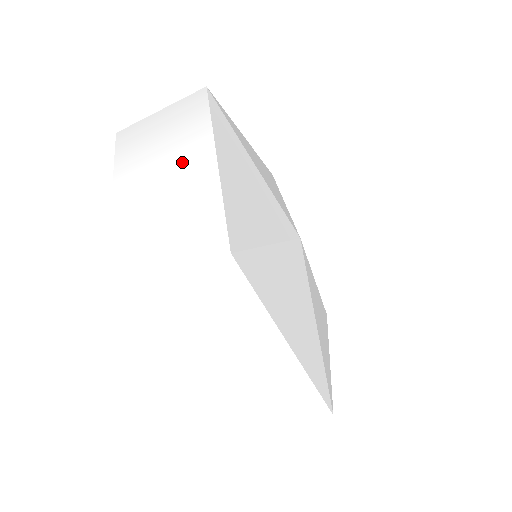
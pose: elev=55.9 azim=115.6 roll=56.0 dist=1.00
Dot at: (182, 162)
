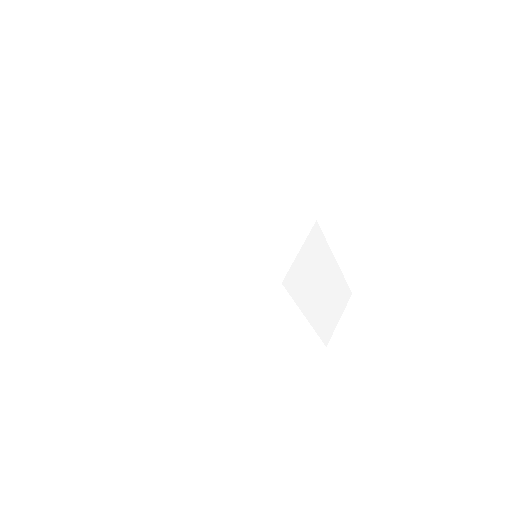
Dot at: occluded
